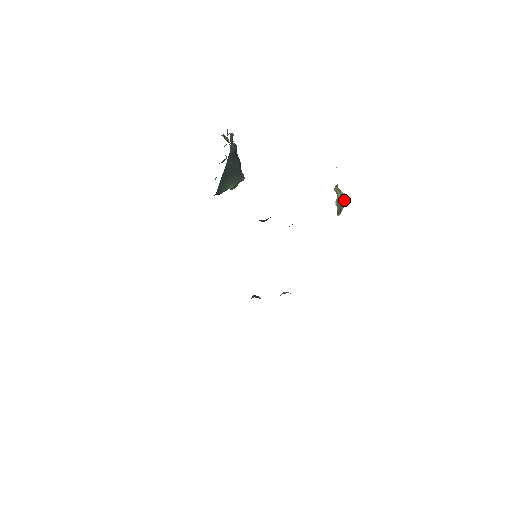
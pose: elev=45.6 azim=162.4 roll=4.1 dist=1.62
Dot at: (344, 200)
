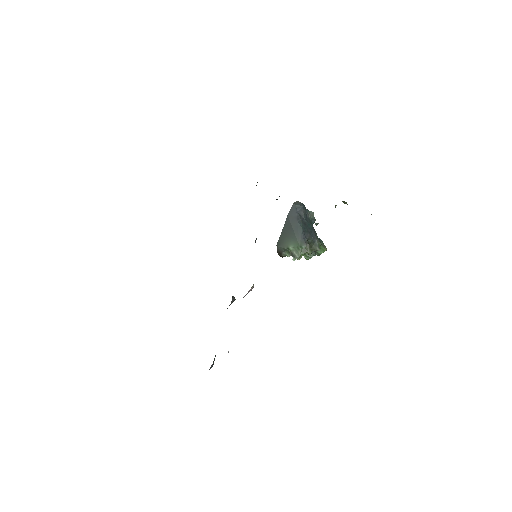
Dot at: occluded
